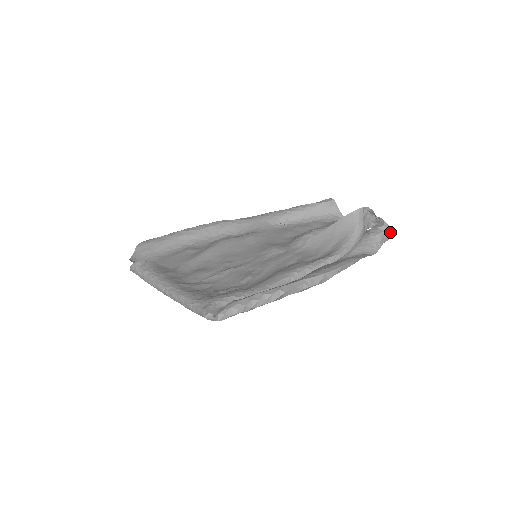
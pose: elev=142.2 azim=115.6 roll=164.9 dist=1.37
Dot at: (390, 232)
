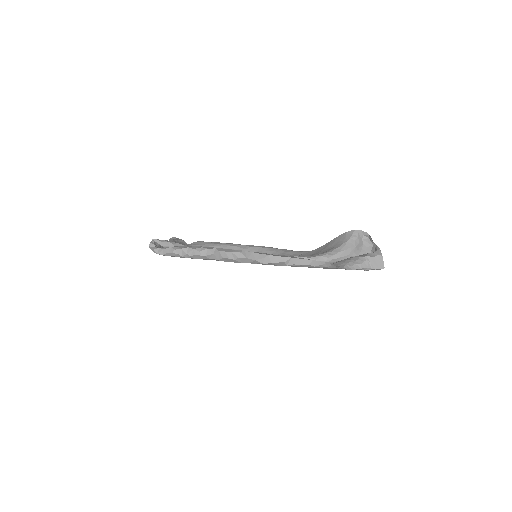
Dot at: (381, 260)
